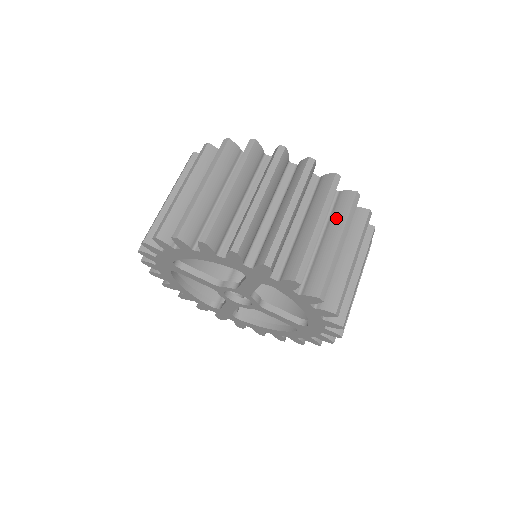
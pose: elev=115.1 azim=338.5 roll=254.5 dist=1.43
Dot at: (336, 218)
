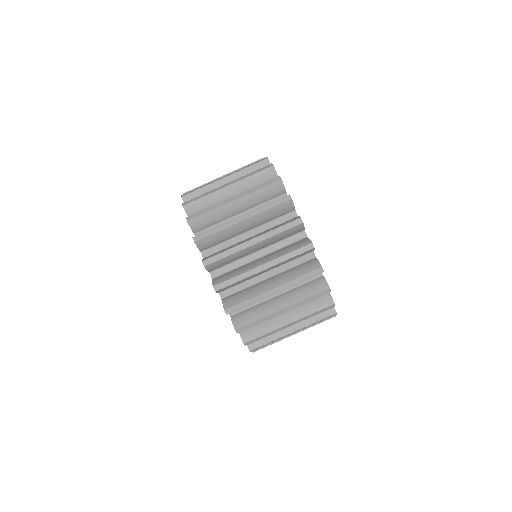
Dot at: (299, 292)
